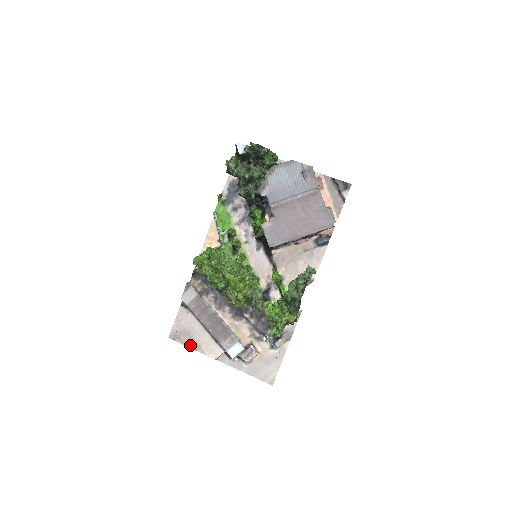
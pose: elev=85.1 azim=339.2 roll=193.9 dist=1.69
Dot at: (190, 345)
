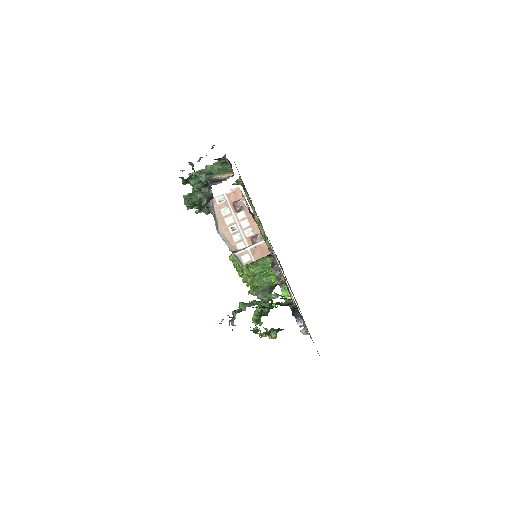
Dot at: occluded
